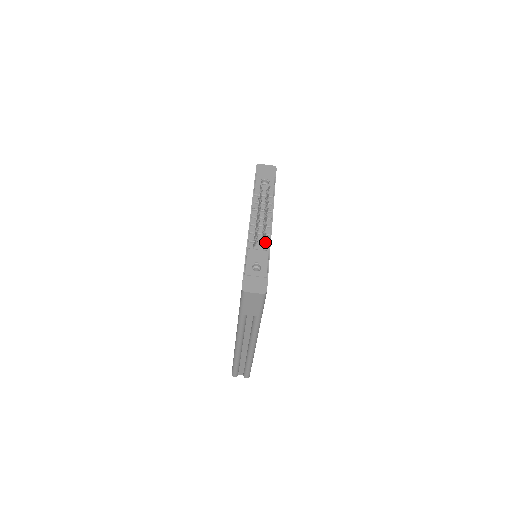
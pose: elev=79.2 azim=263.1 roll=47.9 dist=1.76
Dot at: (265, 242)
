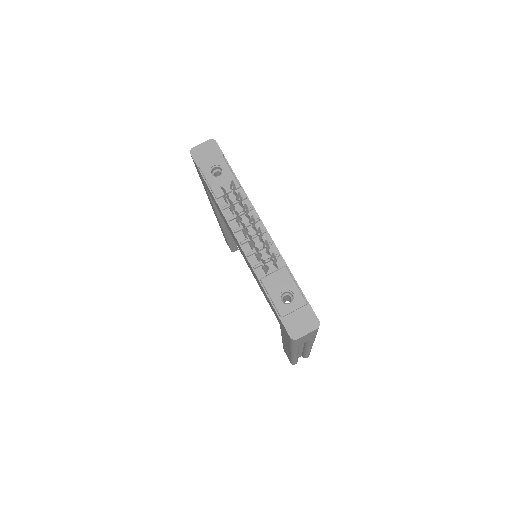
Dot at: occluded
